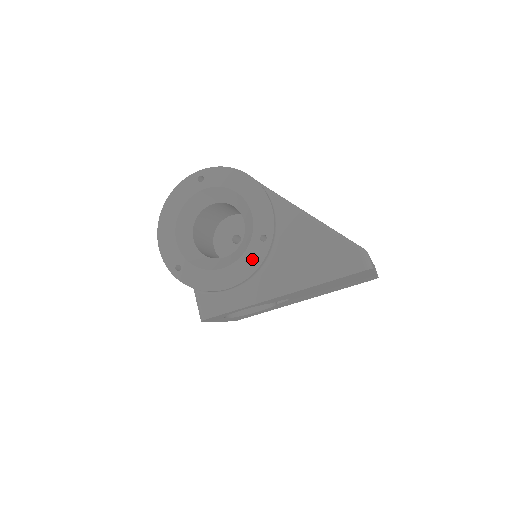
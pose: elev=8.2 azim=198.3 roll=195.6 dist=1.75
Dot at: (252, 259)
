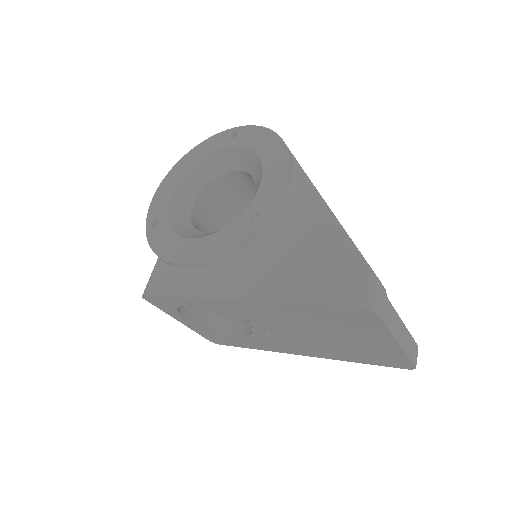
Dot at: (228, 238)
